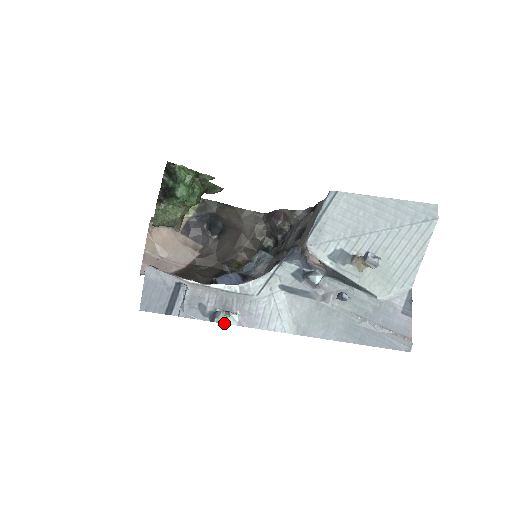
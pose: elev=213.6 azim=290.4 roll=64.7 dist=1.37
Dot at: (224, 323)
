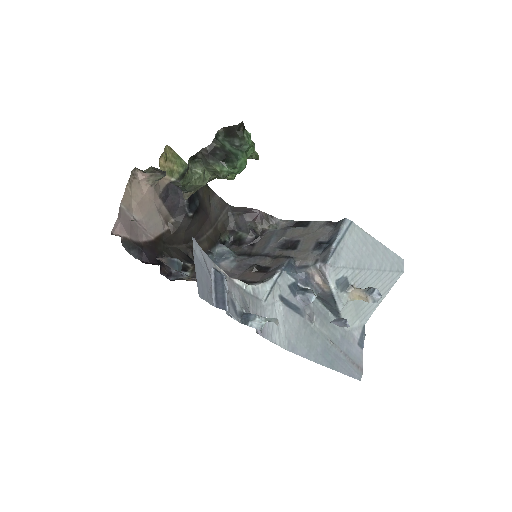
Dot at: (259, 329)
